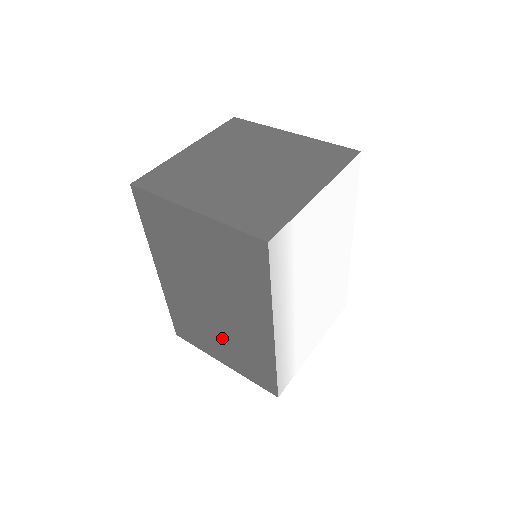
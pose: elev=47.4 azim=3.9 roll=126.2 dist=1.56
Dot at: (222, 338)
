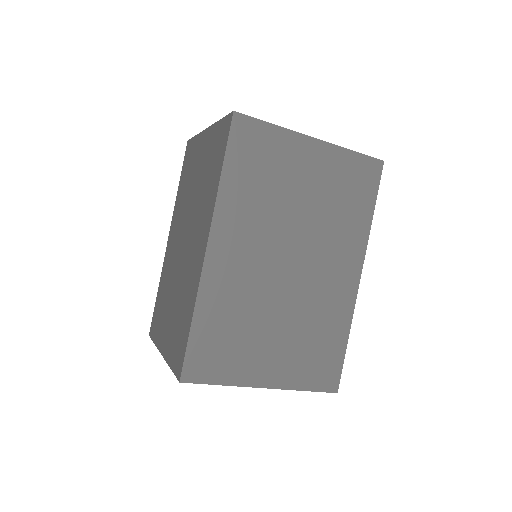
Dot at: (283, 328)
